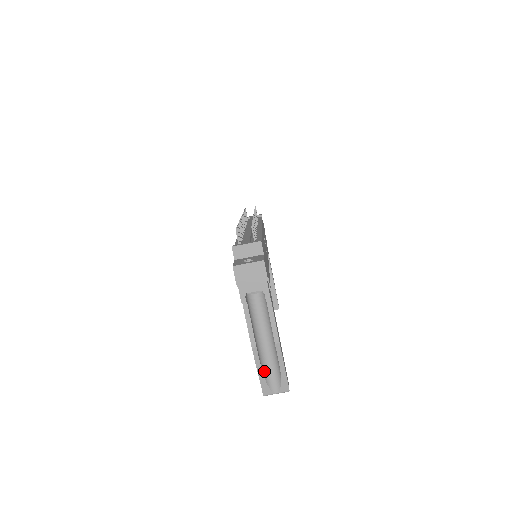
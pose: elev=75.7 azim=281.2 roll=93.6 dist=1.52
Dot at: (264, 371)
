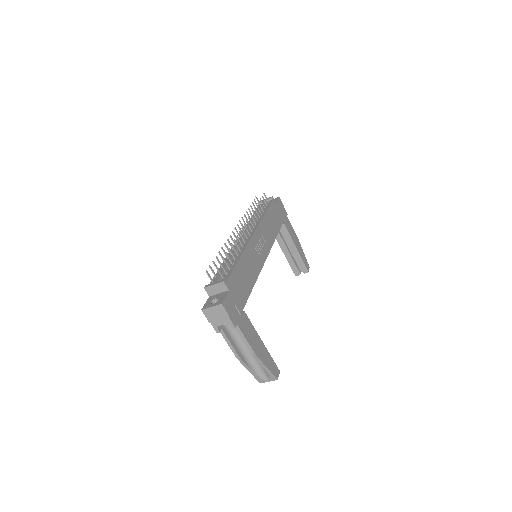
Dot at: (254, 369)
